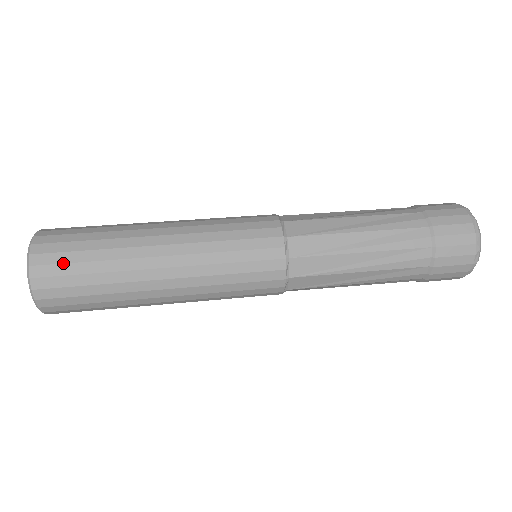
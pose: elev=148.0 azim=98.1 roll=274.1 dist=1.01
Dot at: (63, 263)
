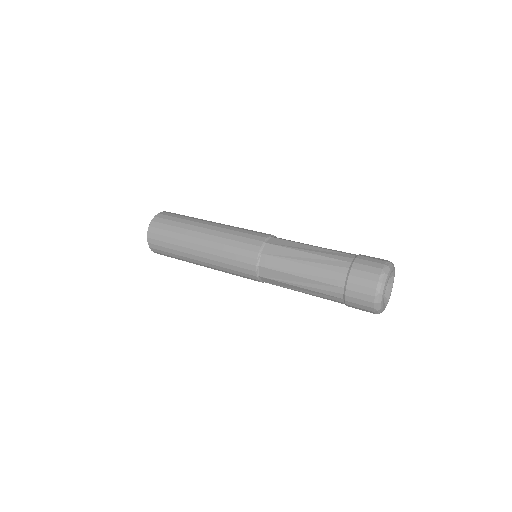
Dot at: (160, 246)
